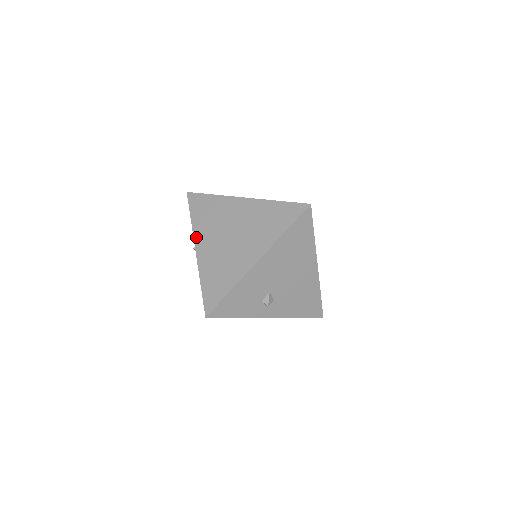
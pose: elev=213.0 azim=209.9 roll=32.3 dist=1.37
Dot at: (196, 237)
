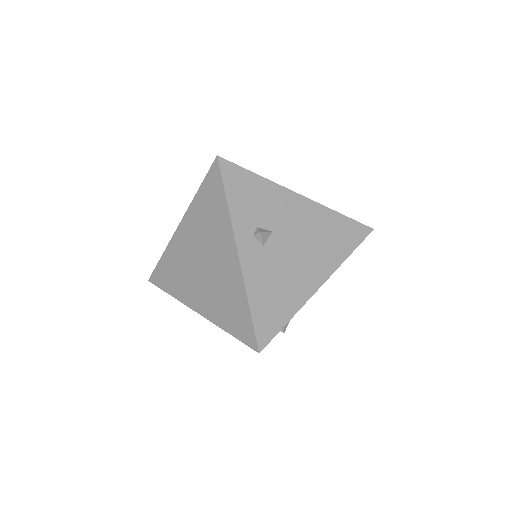
Dot at: occluded
